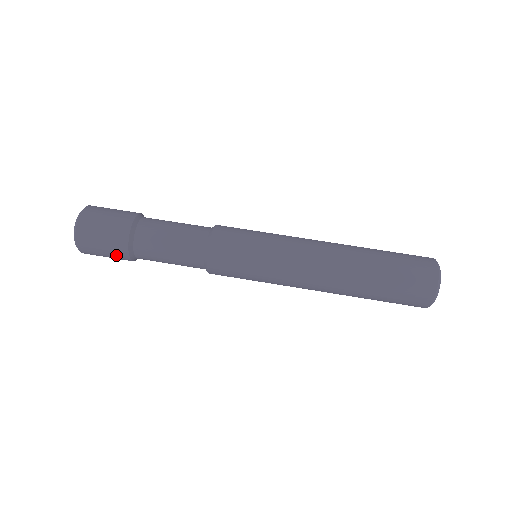
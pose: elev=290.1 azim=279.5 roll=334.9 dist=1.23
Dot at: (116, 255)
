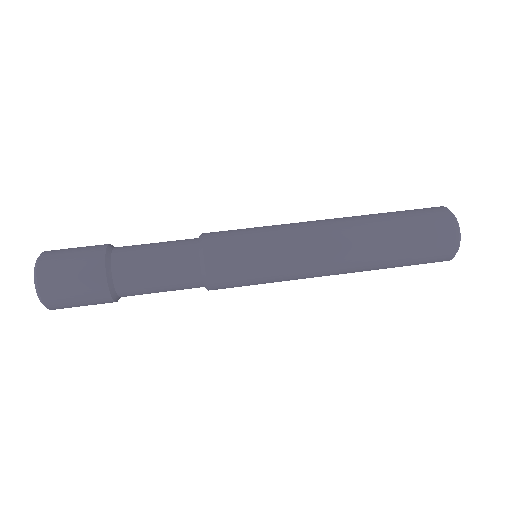
Dot at: (93, 298)
